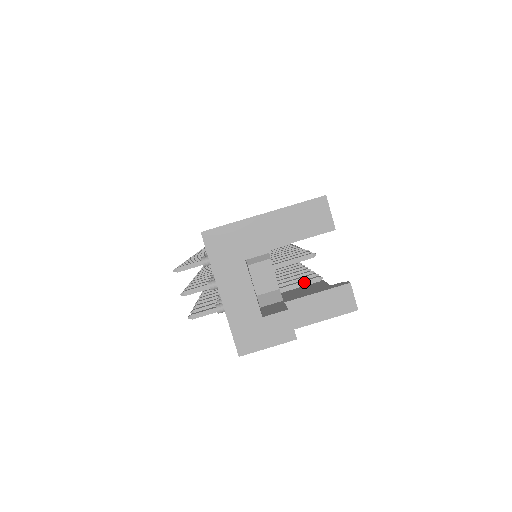
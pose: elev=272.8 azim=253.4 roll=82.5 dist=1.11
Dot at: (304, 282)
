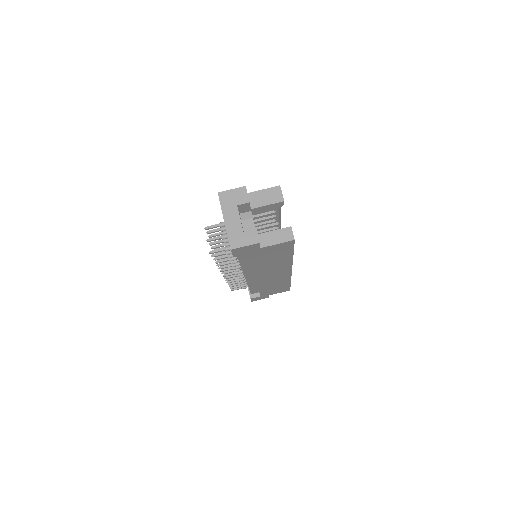
Dot at: occluded
